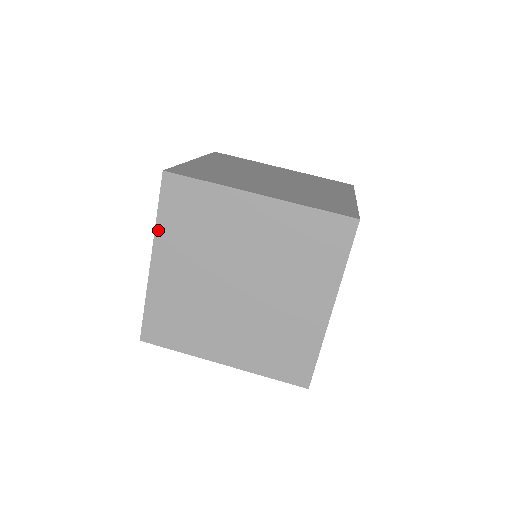
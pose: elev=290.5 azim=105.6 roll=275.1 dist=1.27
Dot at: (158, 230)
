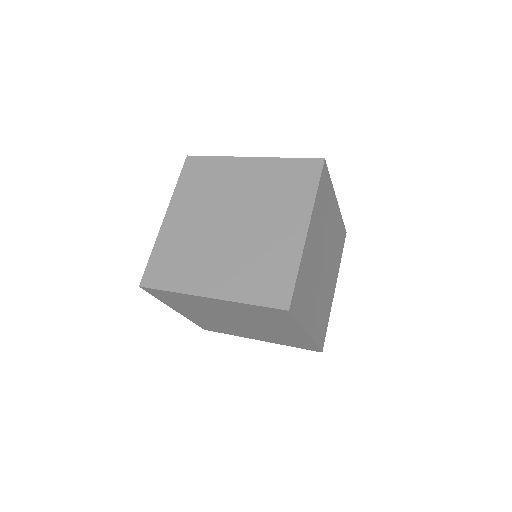
Dot at: (175, 193)
